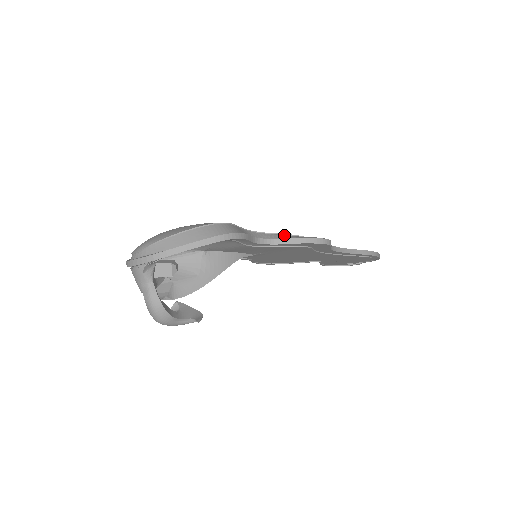
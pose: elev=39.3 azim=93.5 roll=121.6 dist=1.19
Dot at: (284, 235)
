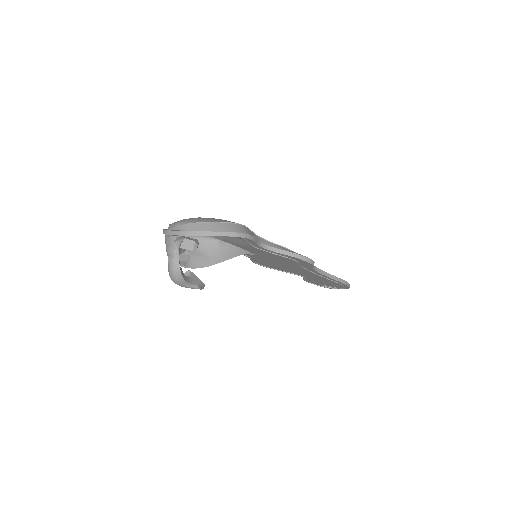
Dot at: (282, 247)
